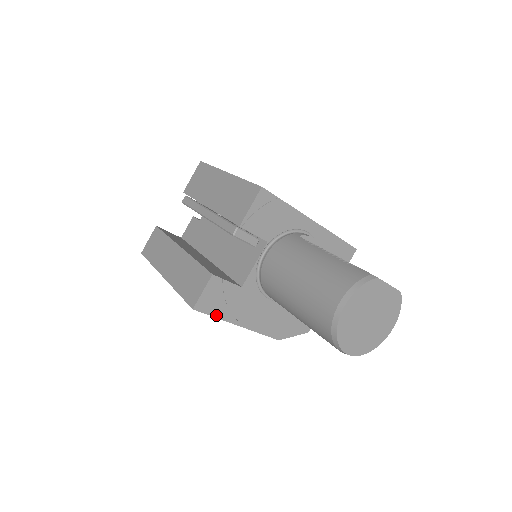
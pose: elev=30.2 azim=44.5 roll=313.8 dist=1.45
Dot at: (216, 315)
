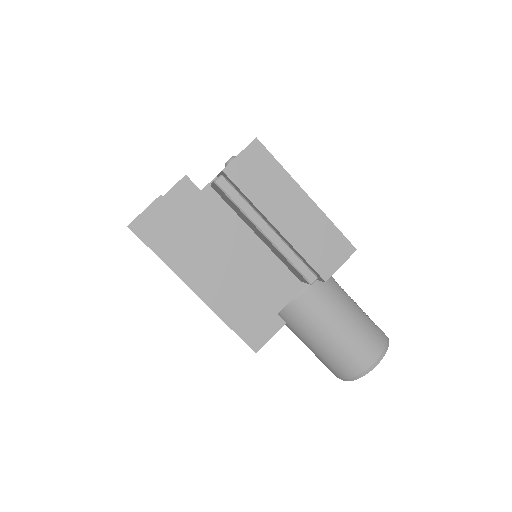
Dot at: occluded
